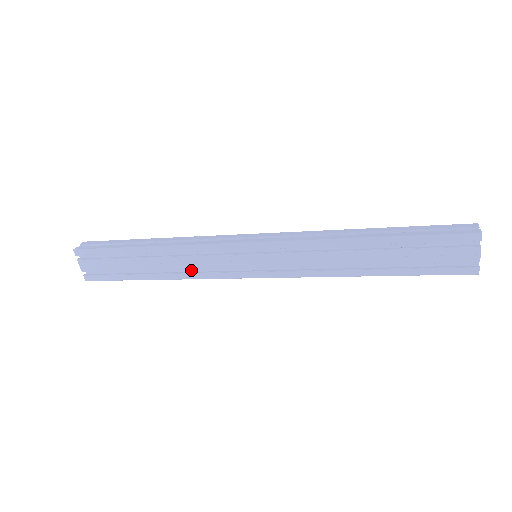
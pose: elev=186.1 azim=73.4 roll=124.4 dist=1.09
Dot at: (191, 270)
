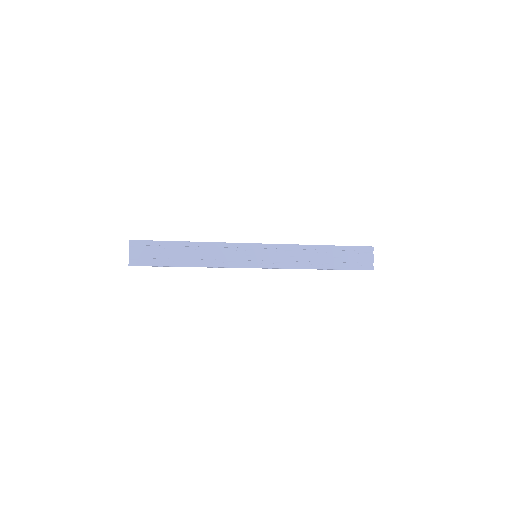
Dot at: (212, 262)
